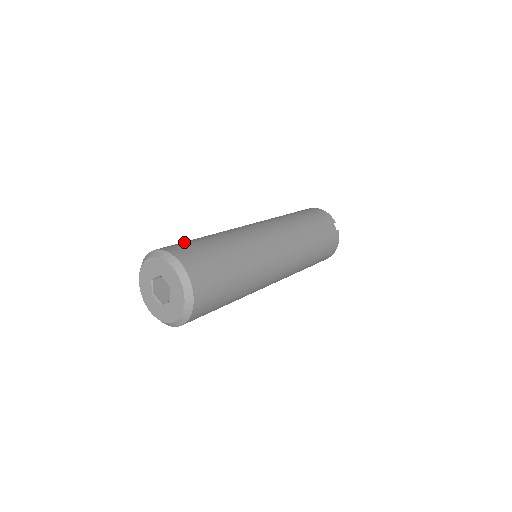
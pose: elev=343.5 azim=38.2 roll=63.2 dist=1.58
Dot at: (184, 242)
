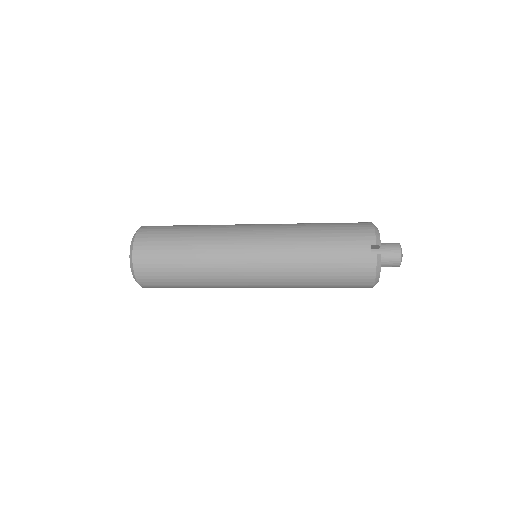
Dot at: occluded
